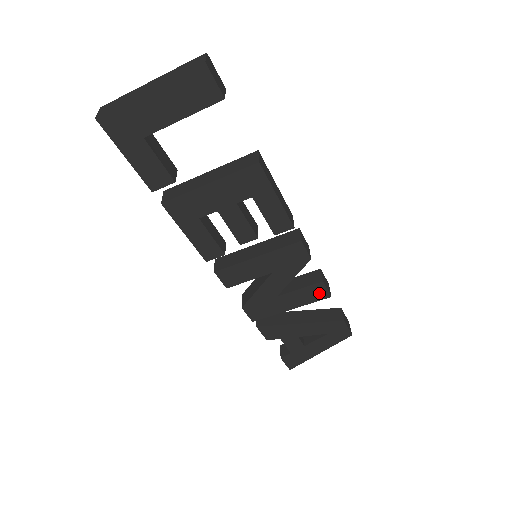
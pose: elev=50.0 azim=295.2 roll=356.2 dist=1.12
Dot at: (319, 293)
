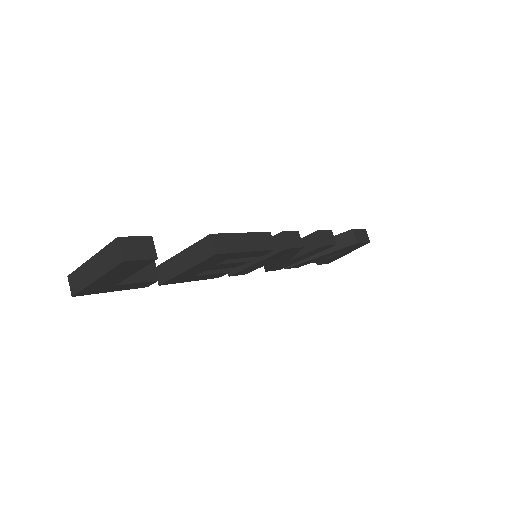
Dot at: (324, 248)
